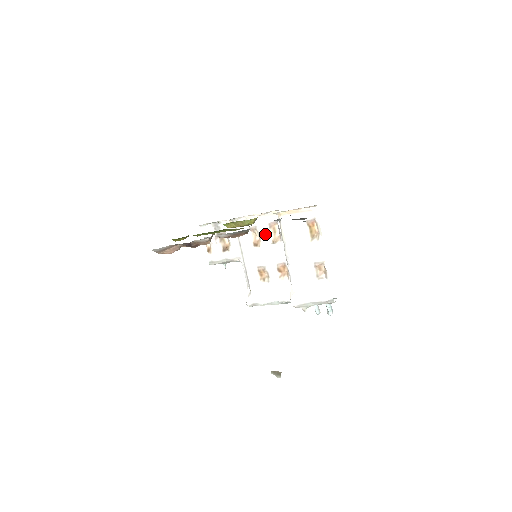
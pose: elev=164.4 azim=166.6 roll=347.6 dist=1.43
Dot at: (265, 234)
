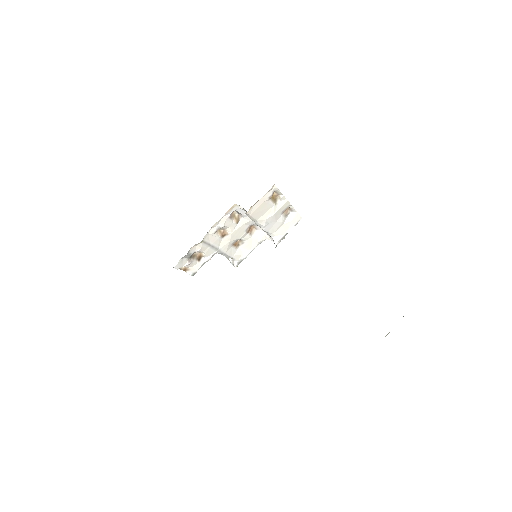
Dot at: (229, 225)
